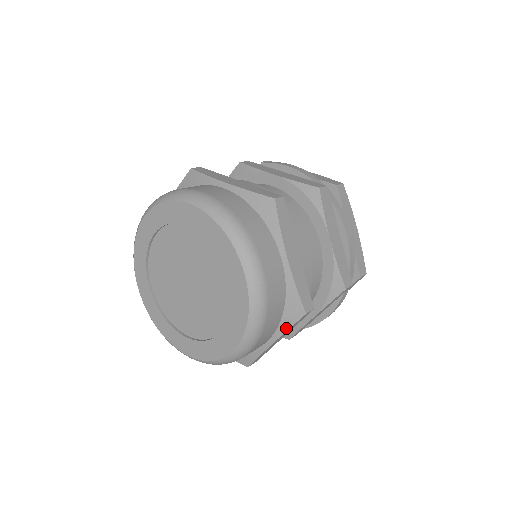
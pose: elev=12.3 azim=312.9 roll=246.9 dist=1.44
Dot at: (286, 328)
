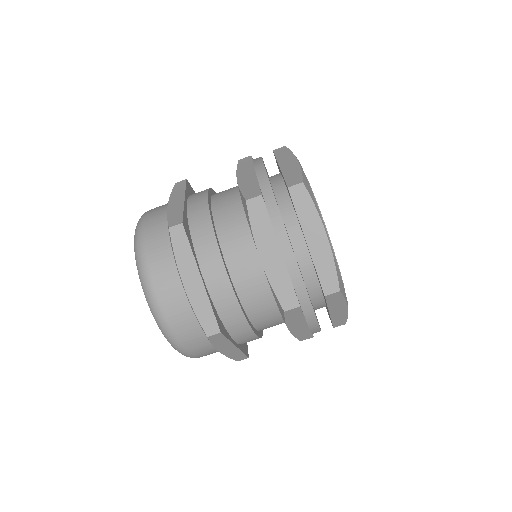
Dot at: (211, 343)
